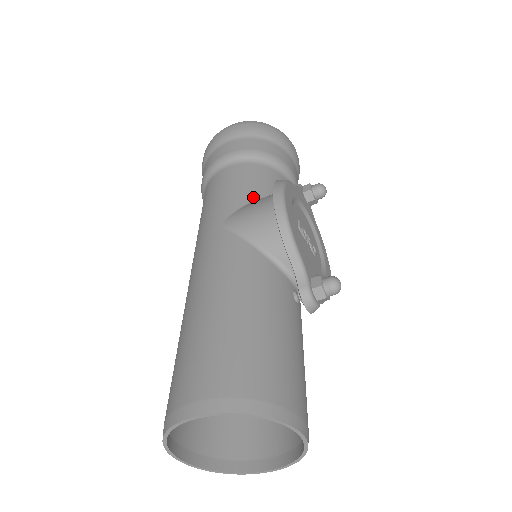
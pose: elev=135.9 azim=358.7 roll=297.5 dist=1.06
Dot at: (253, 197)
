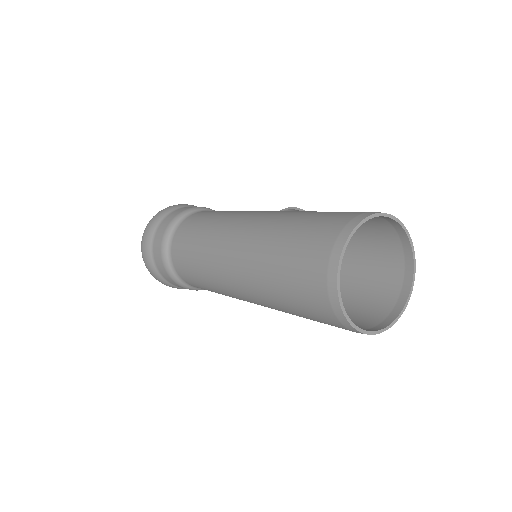
Dot at: occluded
